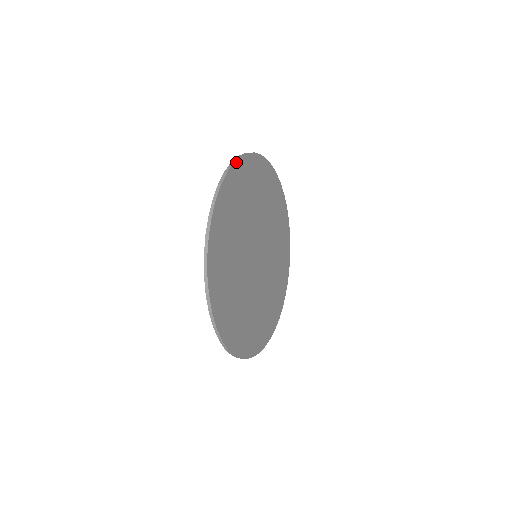
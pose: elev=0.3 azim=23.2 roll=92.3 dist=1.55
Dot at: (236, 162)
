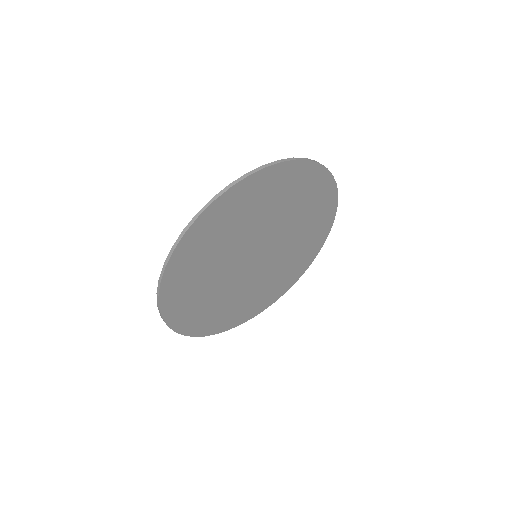
Dot at: (190, 228)
